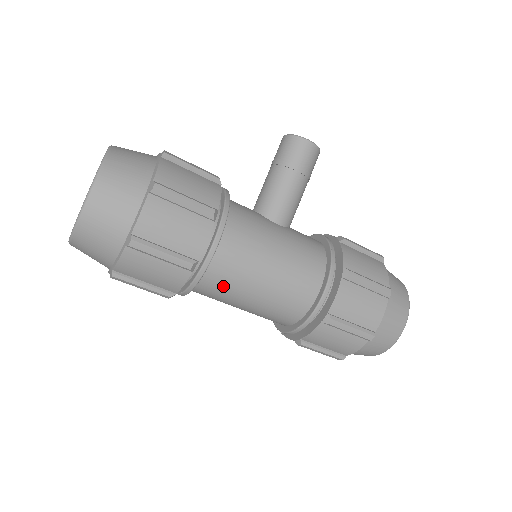
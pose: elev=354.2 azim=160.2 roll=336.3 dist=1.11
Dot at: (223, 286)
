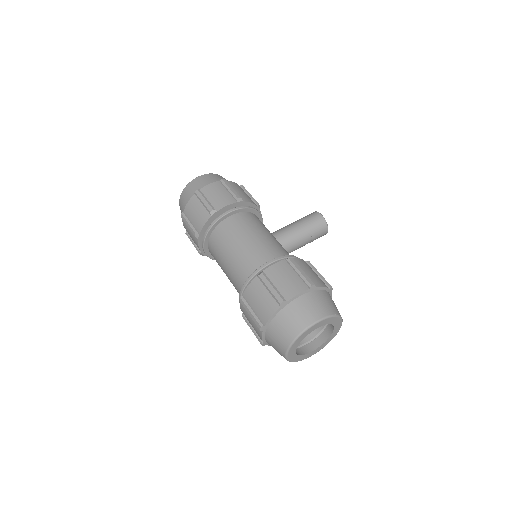
Dot at: (222, 239)
